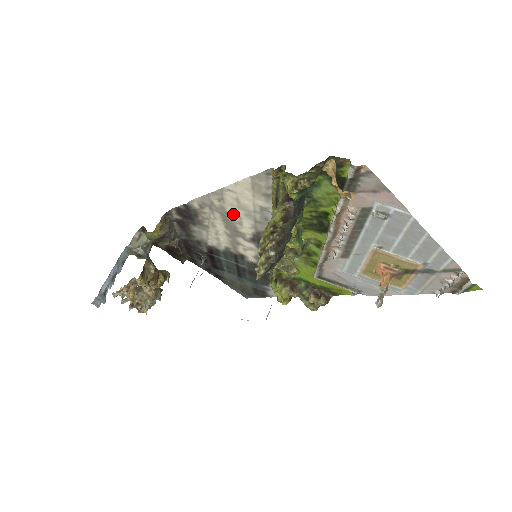
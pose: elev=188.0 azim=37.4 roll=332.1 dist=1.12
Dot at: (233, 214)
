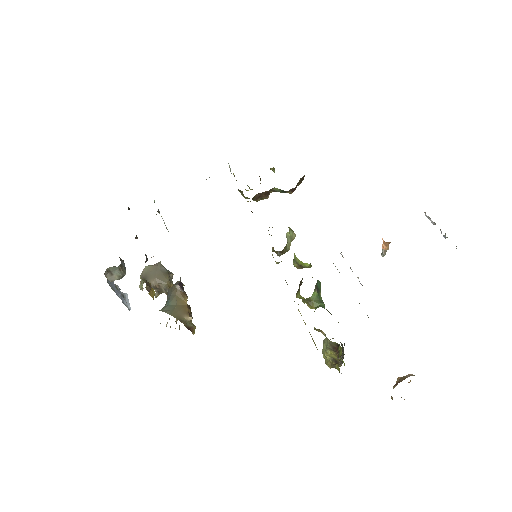
Dot at: occluded
